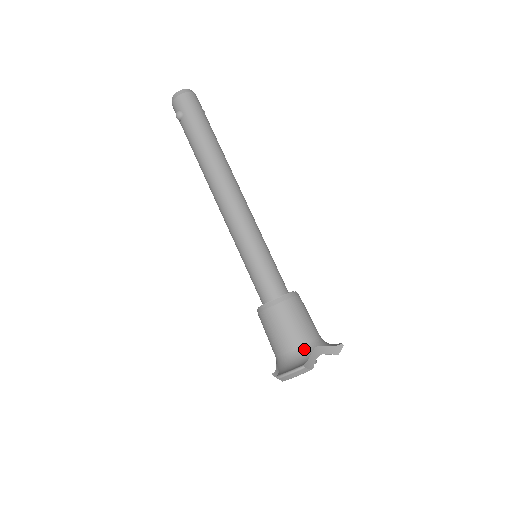
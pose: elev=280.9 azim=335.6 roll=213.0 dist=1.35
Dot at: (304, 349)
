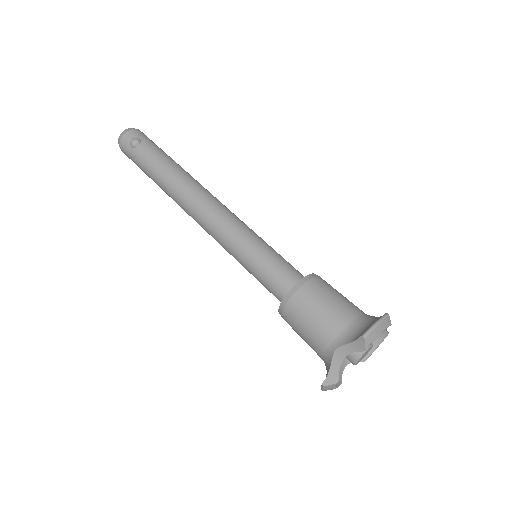
Dot at: (366, 315)
